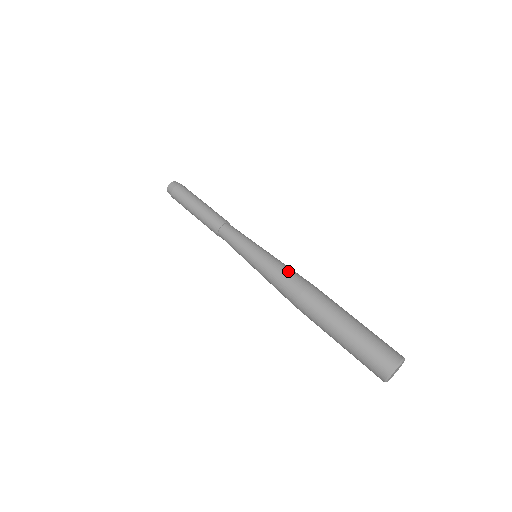
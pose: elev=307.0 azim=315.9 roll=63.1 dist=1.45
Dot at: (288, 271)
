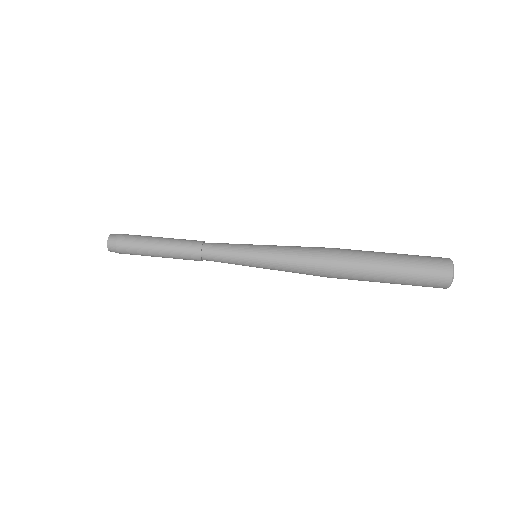
Dot at: (302, 248)
